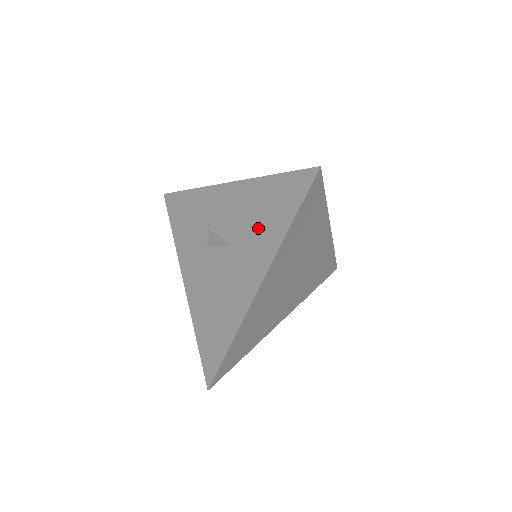
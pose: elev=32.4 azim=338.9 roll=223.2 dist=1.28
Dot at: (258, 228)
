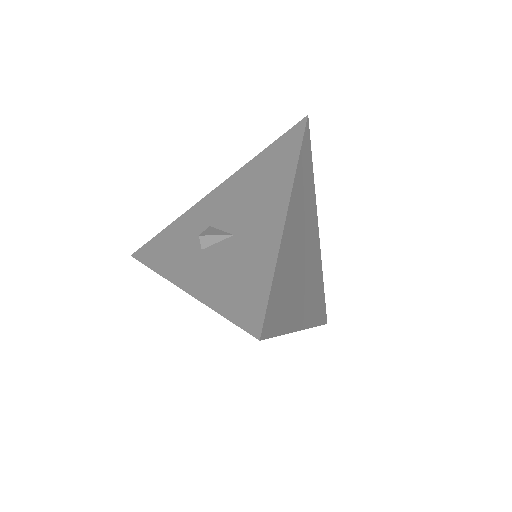
Dot at: occluded
